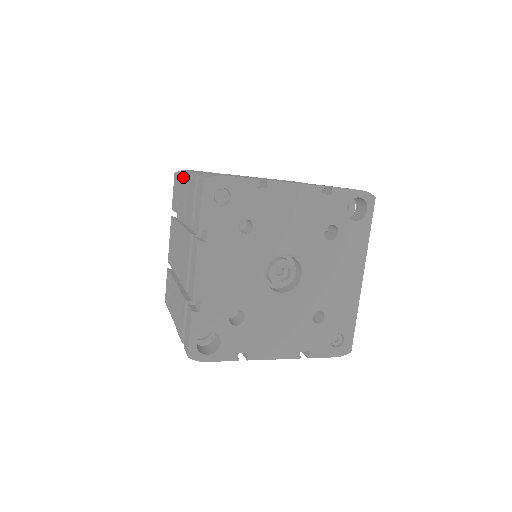
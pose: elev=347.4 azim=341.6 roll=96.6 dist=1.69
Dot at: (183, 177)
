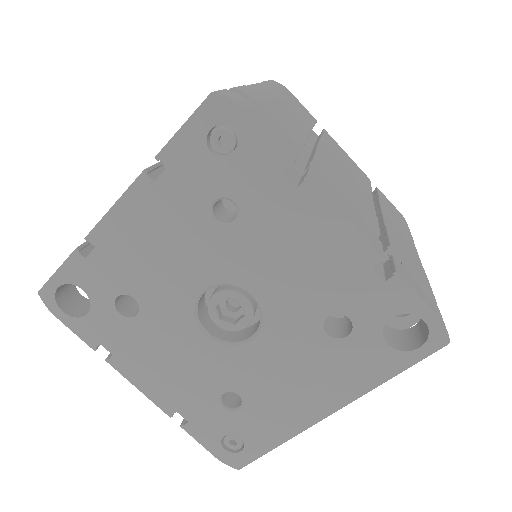
Dot at: occluded
